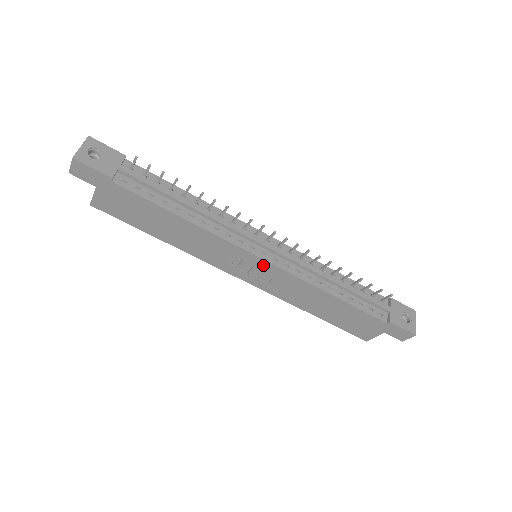
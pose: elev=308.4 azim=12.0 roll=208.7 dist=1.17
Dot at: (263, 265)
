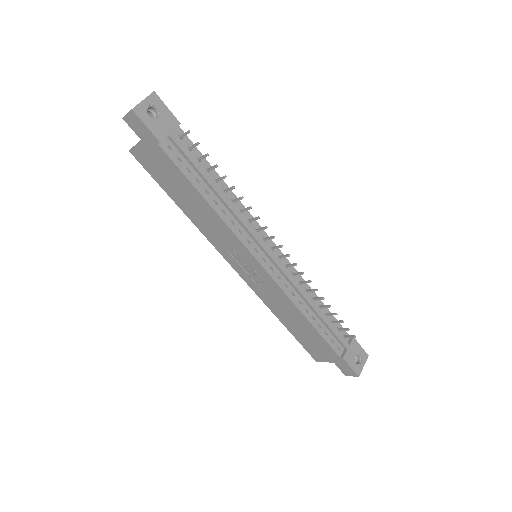
Dot at: (259, 269)
